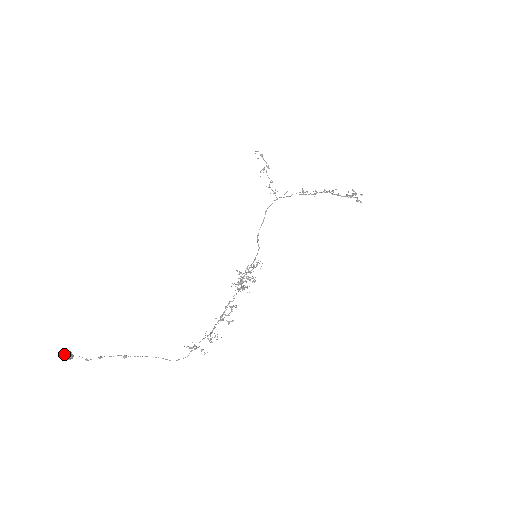
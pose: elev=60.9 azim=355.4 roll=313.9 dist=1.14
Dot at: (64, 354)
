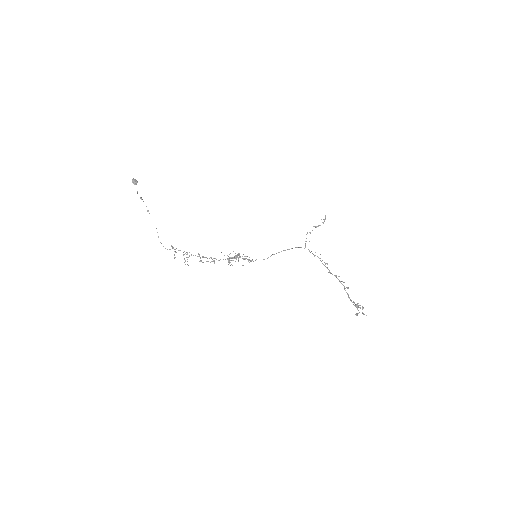
Dot at: (134, 179)
